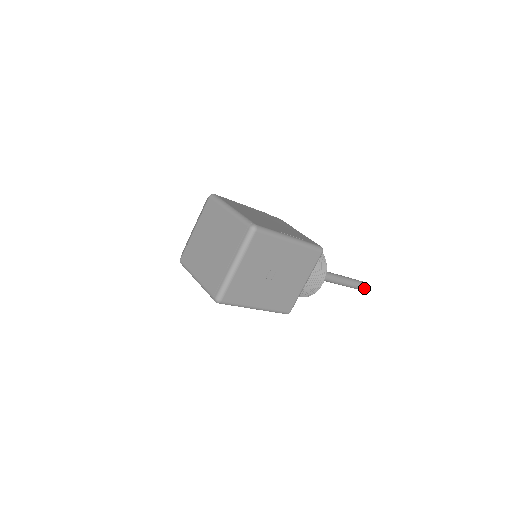
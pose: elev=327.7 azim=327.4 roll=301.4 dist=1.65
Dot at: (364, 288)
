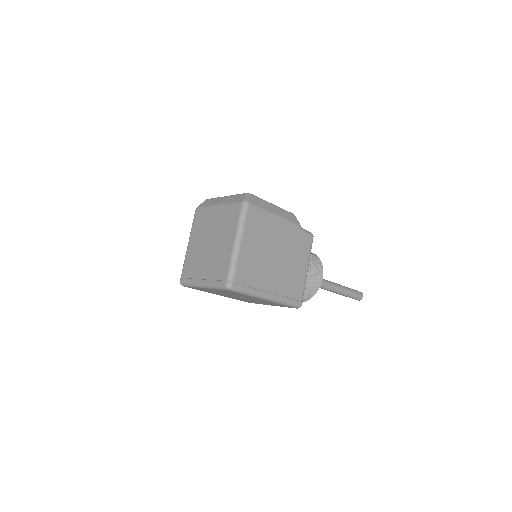
Dot at: occluded
